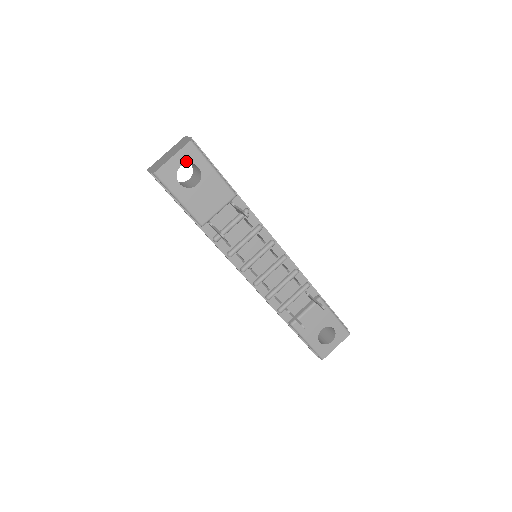
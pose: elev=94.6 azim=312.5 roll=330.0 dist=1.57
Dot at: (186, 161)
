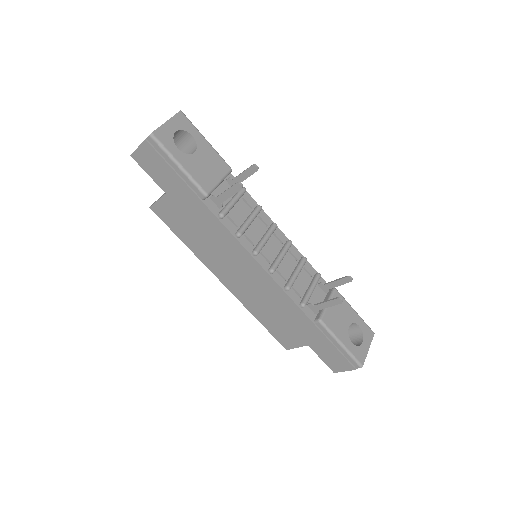
Dot at: (180, 128)
